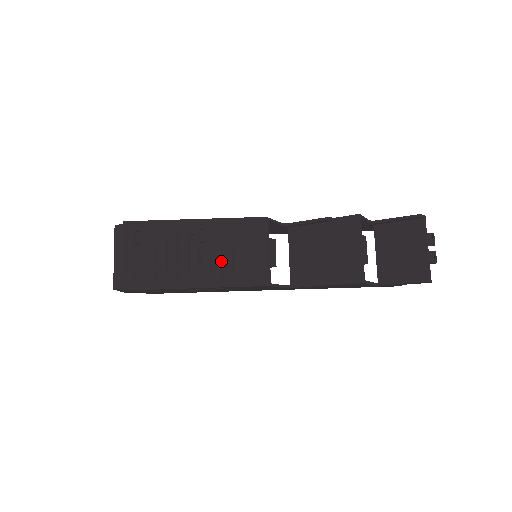
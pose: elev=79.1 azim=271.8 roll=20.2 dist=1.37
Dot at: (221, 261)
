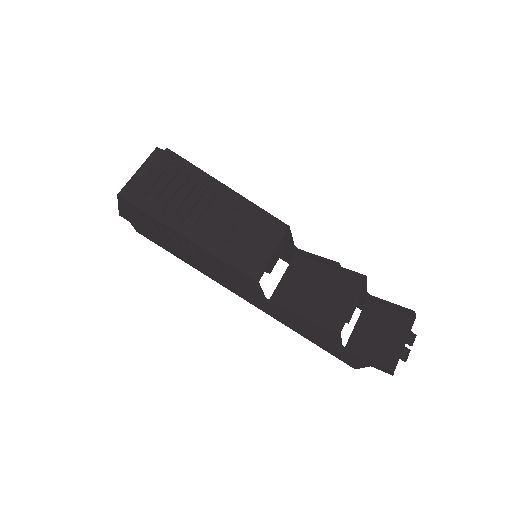
Dot at: (229, 234)
